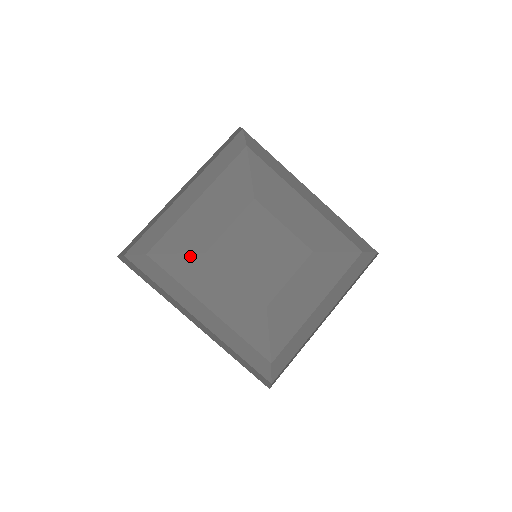
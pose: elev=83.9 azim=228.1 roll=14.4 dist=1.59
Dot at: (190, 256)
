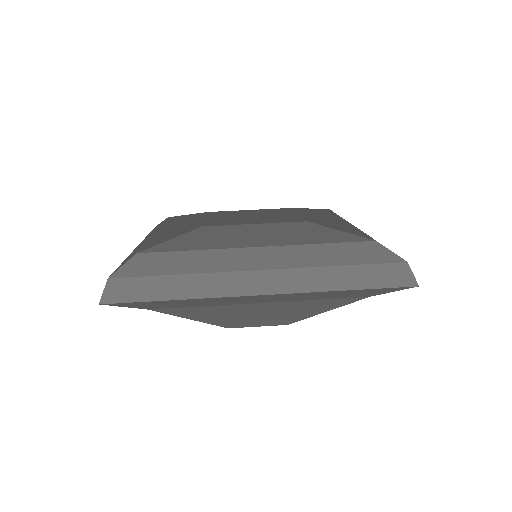
Dot at: (188, 234)
